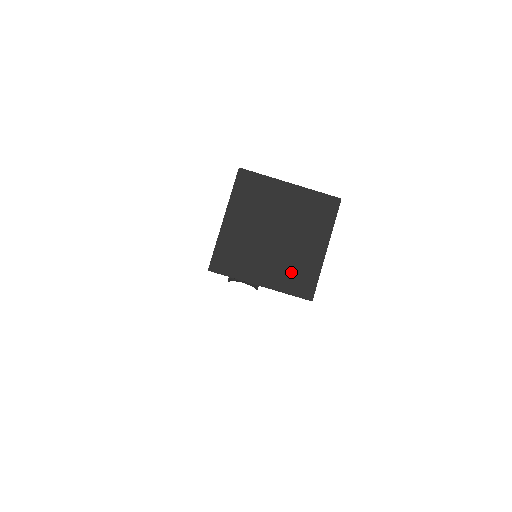
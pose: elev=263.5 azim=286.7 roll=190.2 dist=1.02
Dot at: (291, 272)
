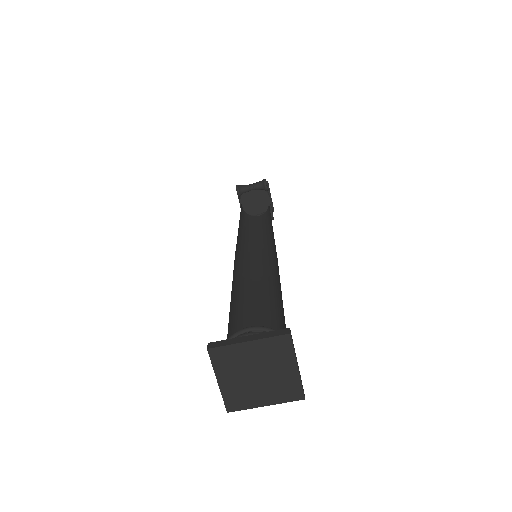
Dot at: (281, 390)
